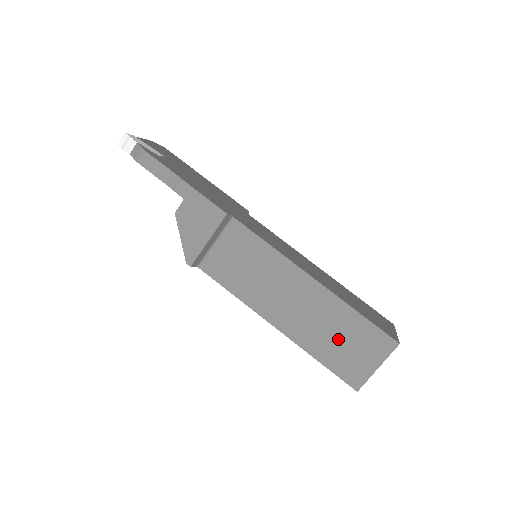
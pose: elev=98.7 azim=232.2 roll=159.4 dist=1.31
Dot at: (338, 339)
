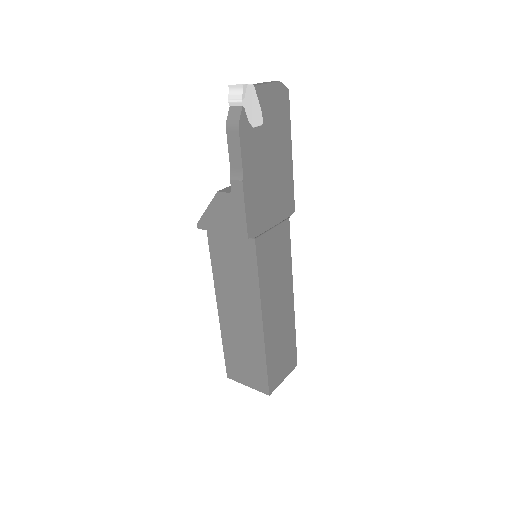
Dot at: (243, 355)
